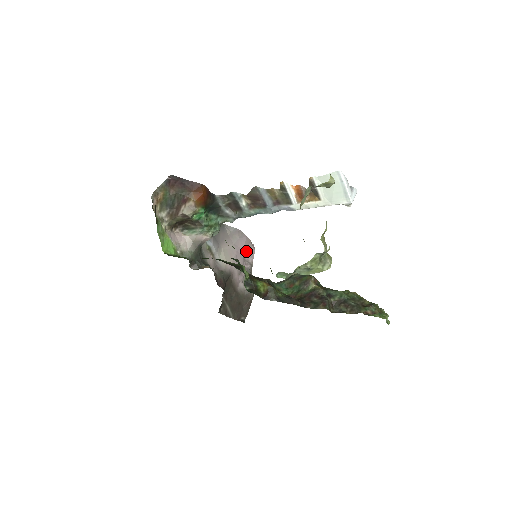
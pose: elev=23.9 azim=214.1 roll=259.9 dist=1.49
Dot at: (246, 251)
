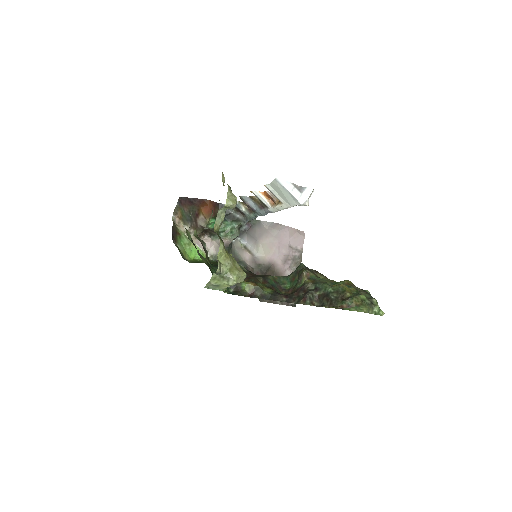
Dot at: (292, 240)
